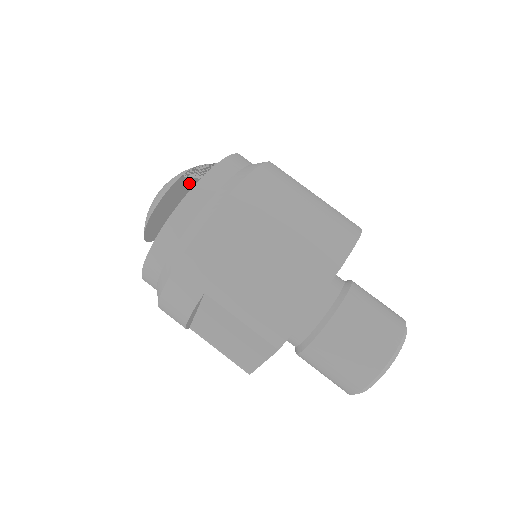
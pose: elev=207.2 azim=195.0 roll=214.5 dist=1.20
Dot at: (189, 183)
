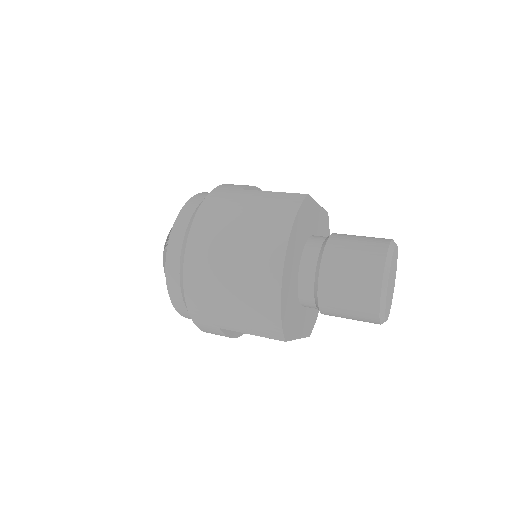
Dot at: occluded
